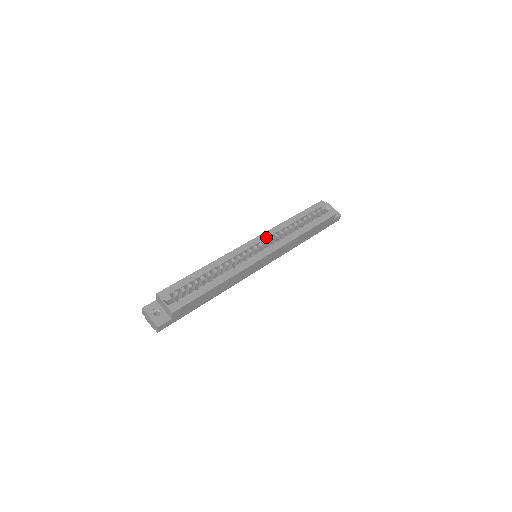
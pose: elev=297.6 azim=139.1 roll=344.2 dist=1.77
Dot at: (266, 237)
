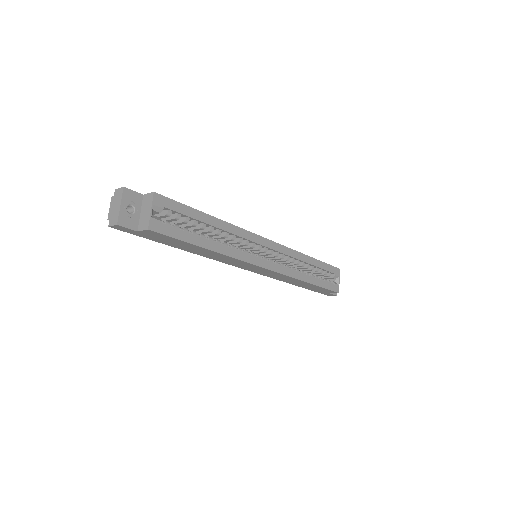
Dot at: (282, 251)
